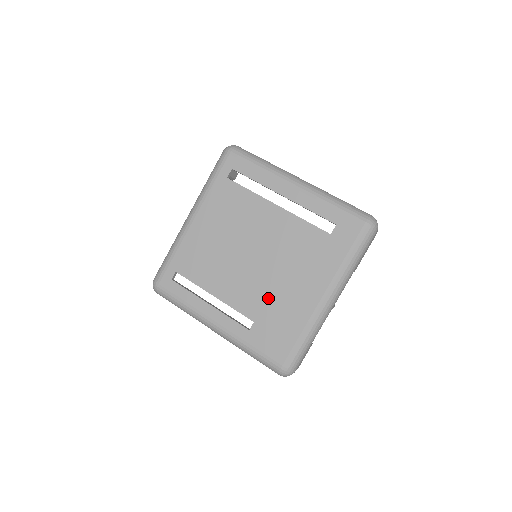
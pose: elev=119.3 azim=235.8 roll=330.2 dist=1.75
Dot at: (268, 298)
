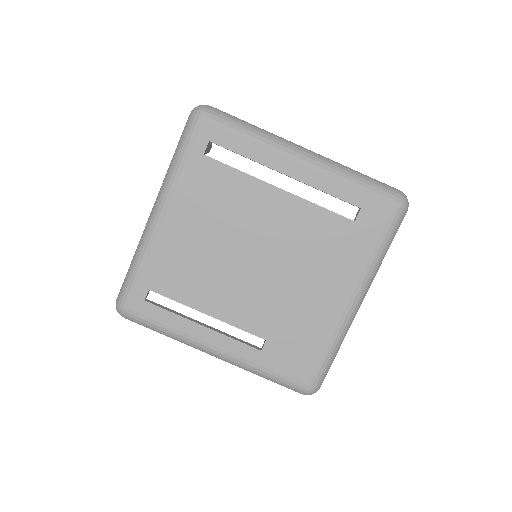
Dot at: (281, 309)
